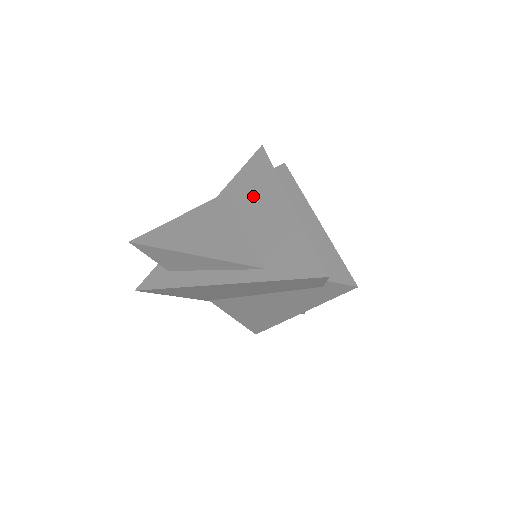
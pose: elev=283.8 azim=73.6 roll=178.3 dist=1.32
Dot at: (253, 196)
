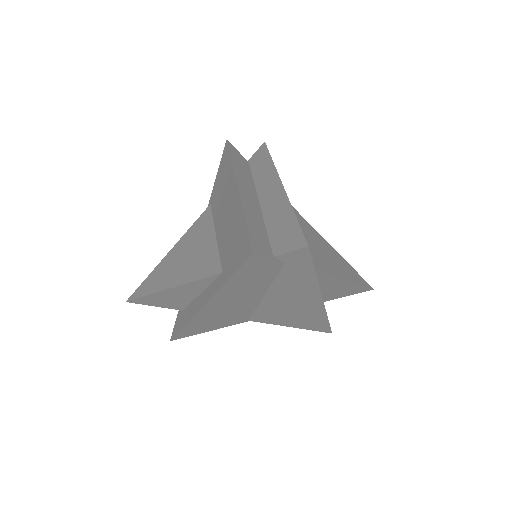
Dot at: (220, 198)
